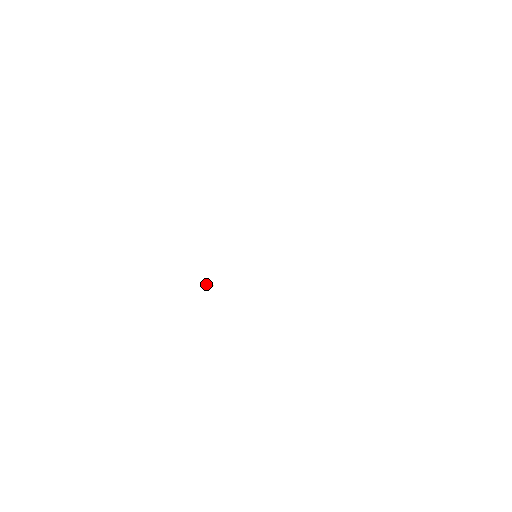
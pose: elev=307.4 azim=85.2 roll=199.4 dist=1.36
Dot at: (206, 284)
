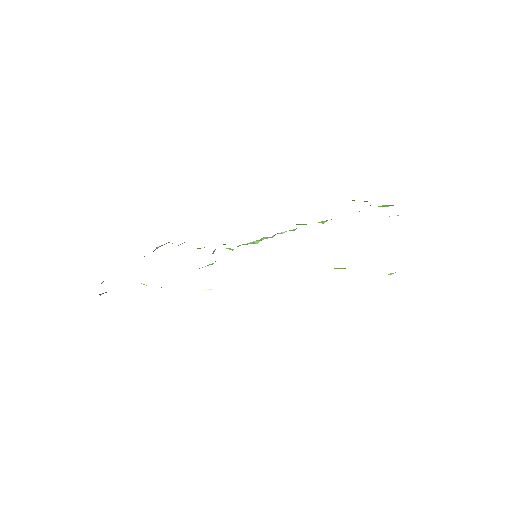
Dot at: (207, 289)
